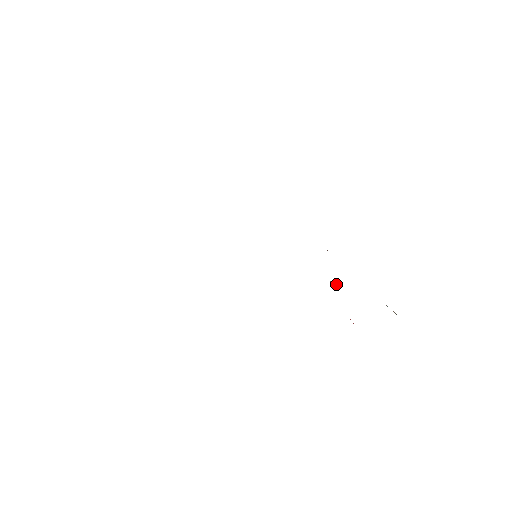
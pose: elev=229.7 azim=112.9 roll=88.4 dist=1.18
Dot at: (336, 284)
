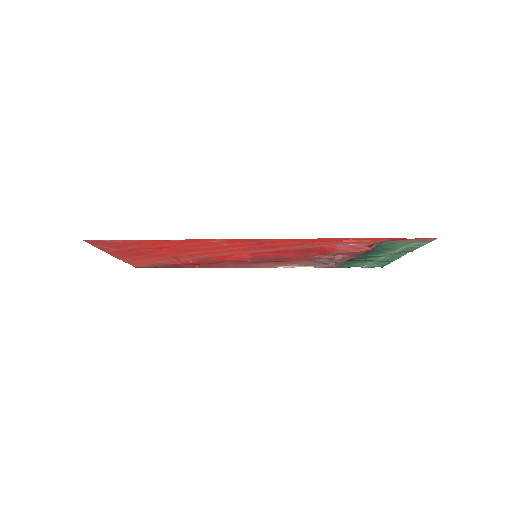
Dot at: (340, 255)
